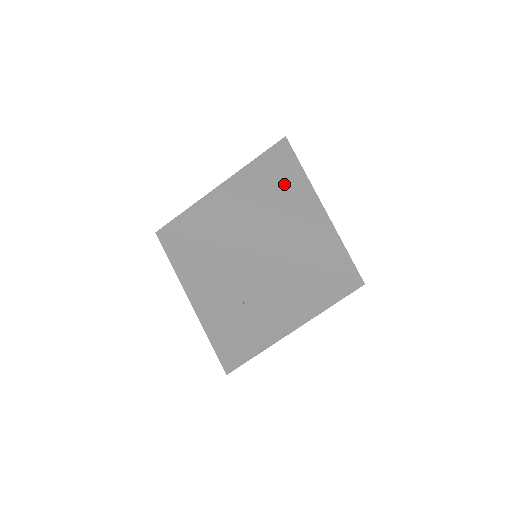
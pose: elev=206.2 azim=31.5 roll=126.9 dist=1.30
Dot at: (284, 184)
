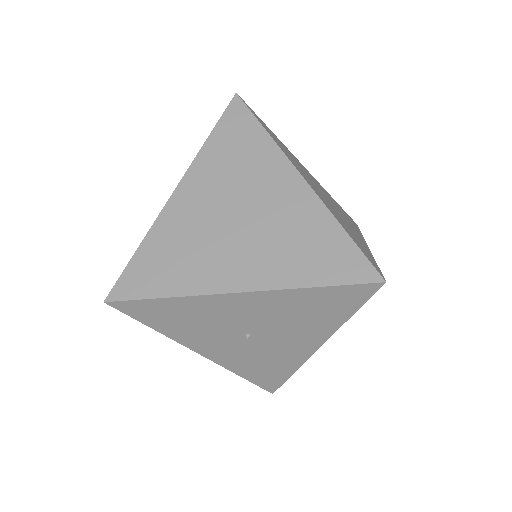
Dot at: (247, 168)
